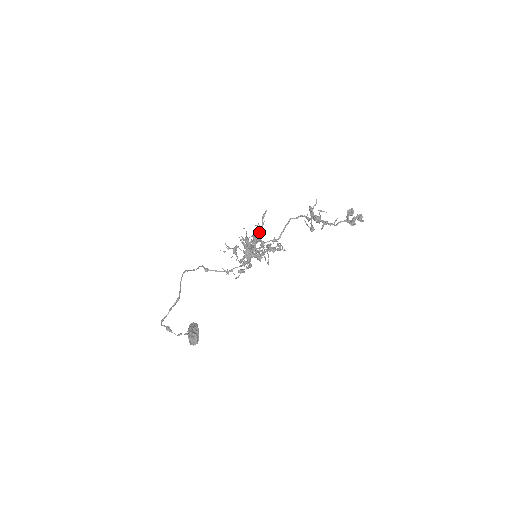
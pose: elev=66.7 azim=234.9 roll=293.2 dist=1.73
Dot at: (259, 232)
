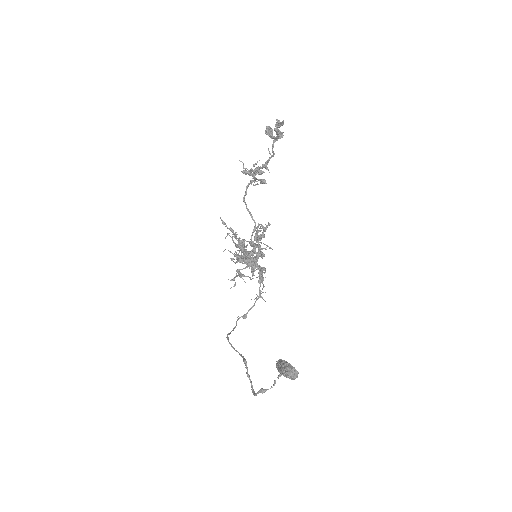
Dot at: occluded
